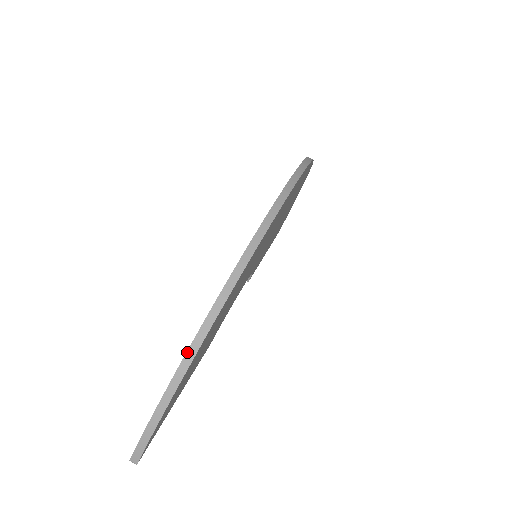
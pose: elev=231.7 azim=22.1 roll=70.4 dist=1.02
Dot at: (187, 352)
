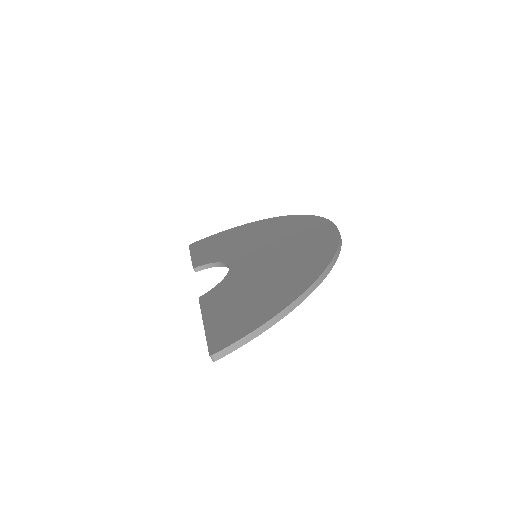
Dot at: (306, 291)
